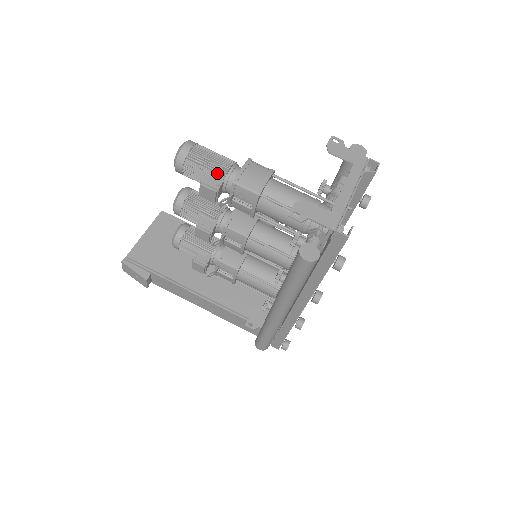
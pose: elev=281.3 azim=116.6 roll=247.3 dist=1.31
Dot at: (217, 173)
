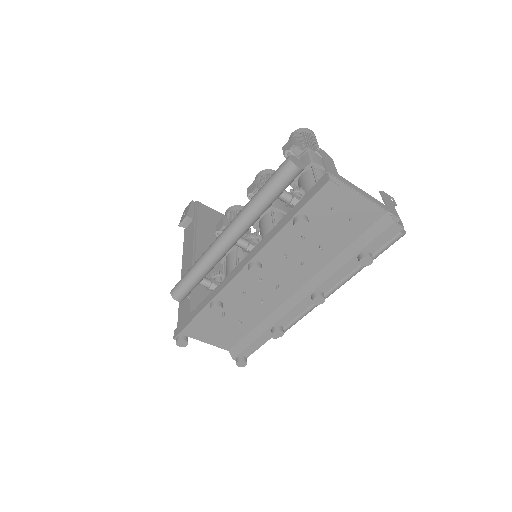
Dot at: (307, 147)
